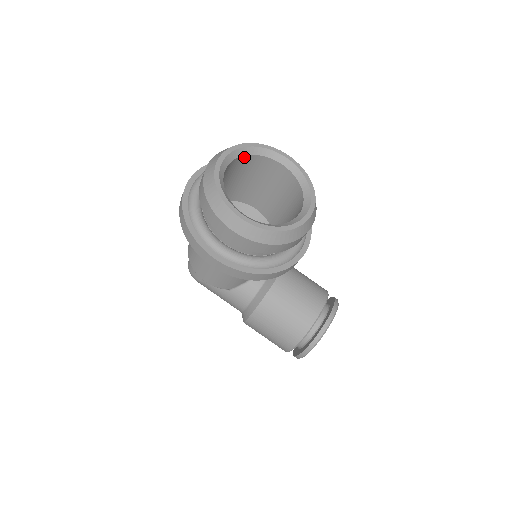
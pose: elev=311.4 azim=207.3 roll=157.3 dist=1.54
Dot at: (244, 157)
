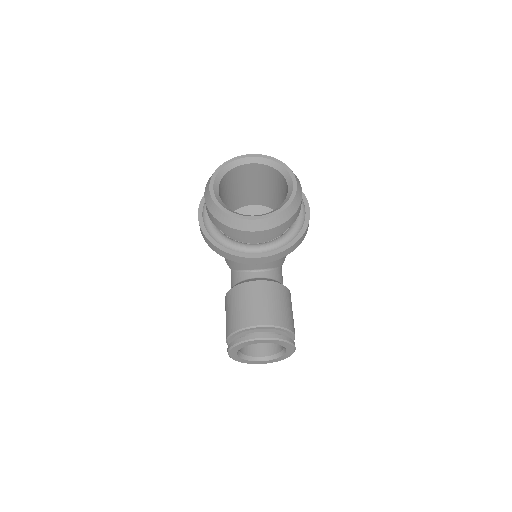
Dot at: (269, 168)
